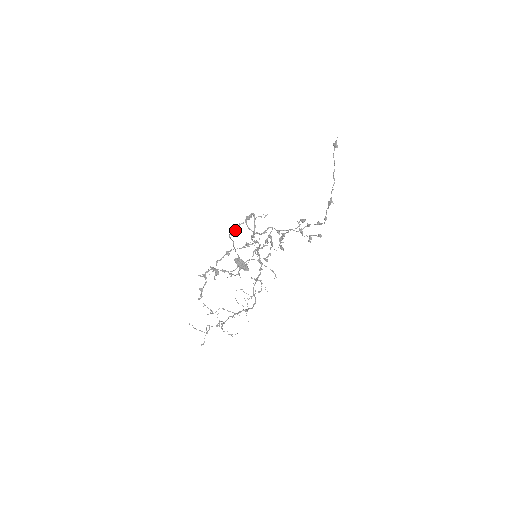
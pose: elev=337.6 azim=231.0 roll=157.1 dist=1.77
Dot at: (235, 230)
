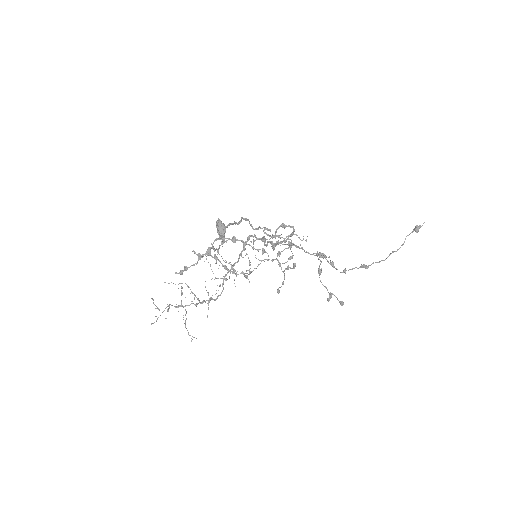
Dot at: (265, 233)
